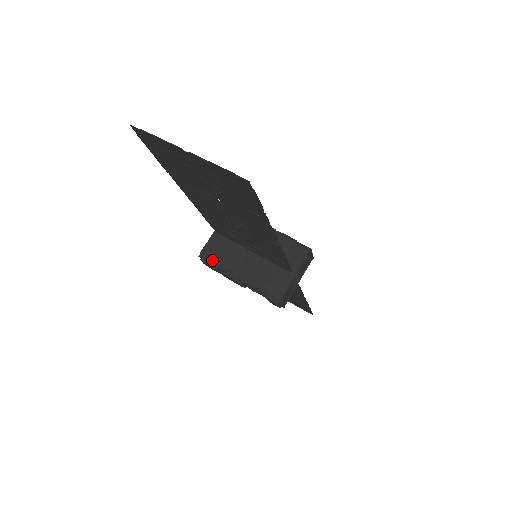
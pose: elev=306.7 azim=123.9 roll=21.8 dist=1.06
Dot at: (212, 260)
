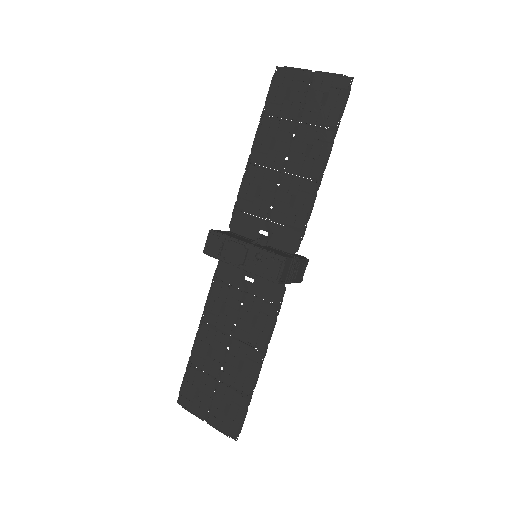
Dot at: (223, 233)
